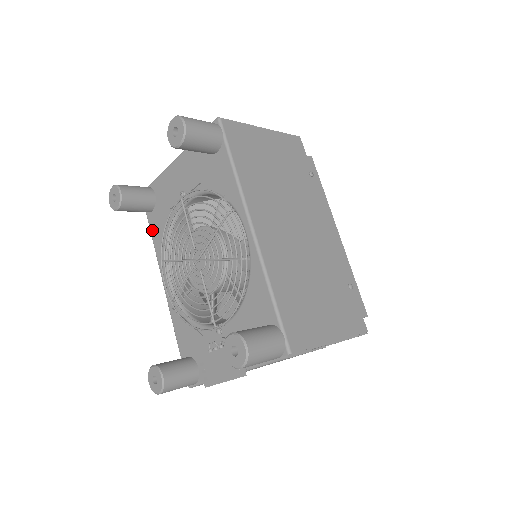
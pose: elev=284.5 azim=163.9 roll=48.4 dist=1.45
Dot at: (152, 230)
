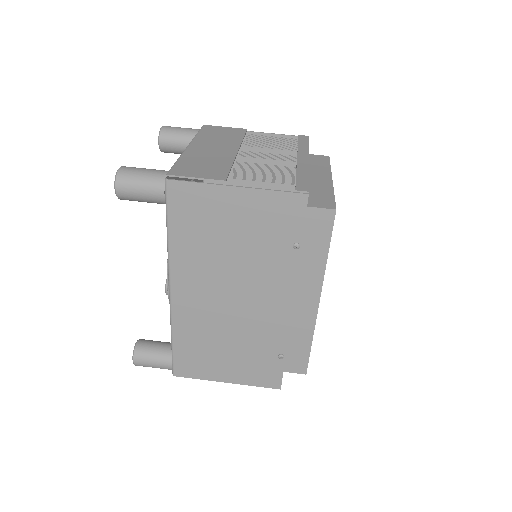
Dot at: occluded
